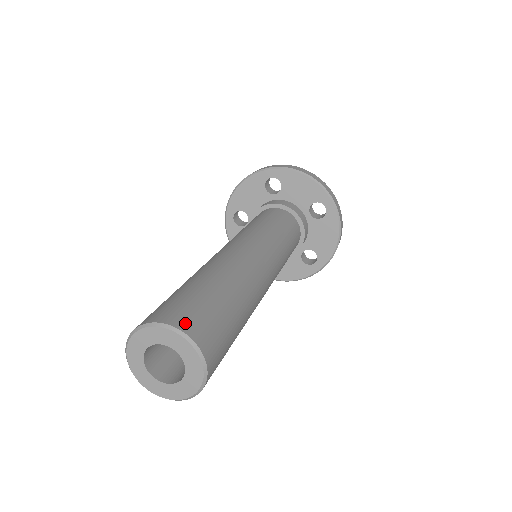
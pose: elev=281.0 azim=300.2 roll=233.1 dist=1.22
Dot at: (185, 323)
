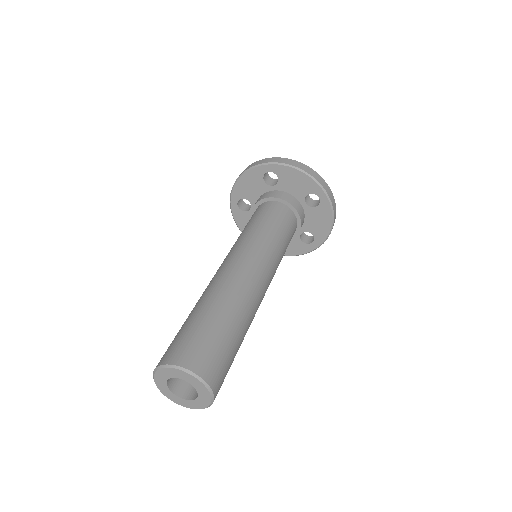
Dot at: (194, 363)
